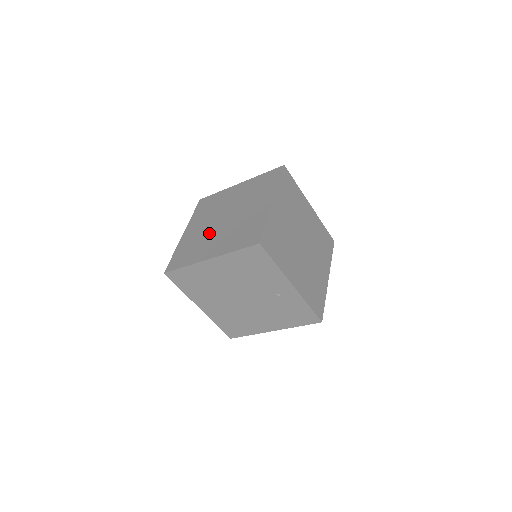
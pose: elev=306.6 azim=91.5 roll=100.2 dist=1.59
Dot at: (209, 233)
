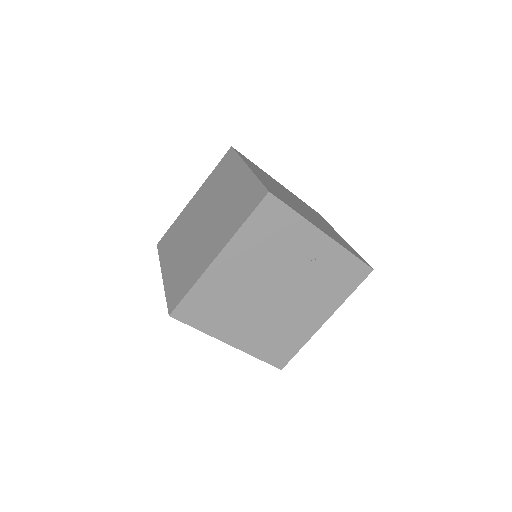
Dot at: (195, 245)
